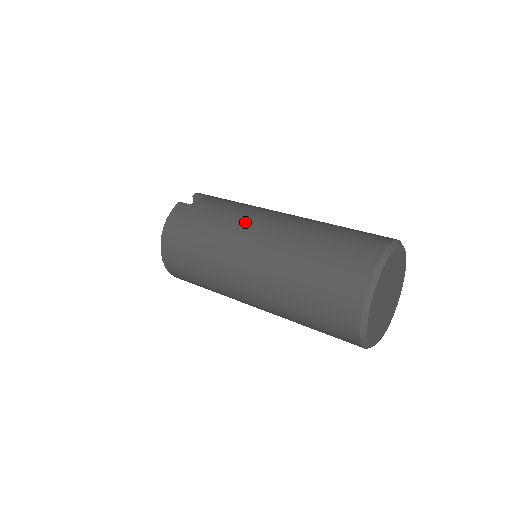
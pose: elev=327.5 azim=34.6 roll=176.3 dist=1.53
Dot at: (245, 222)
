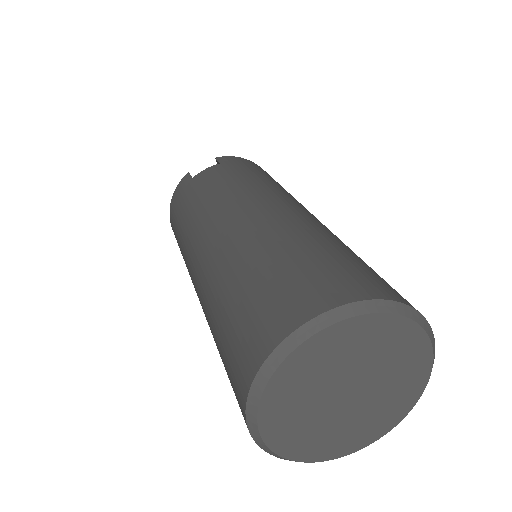
Dot at: (208, 217)
